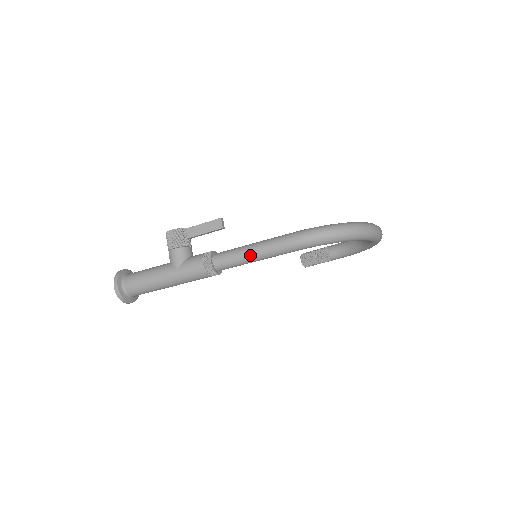
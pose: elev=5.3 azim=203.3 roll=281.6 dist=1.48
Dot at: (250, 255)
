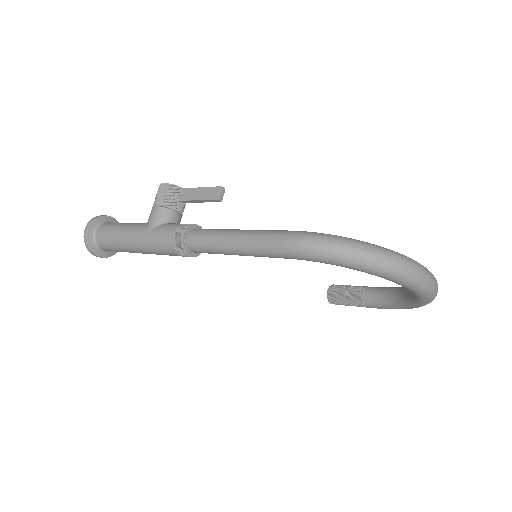
Dot at: (228, 242)
